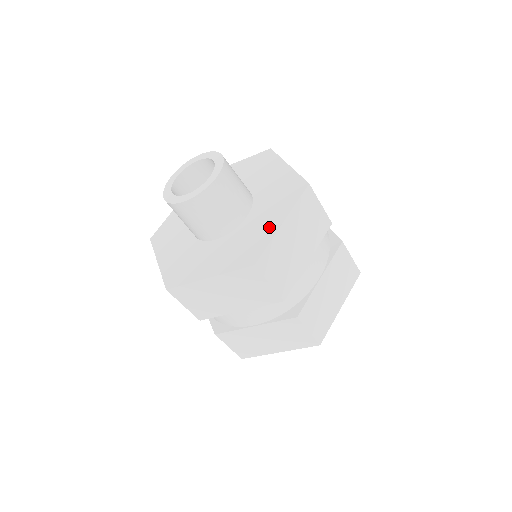
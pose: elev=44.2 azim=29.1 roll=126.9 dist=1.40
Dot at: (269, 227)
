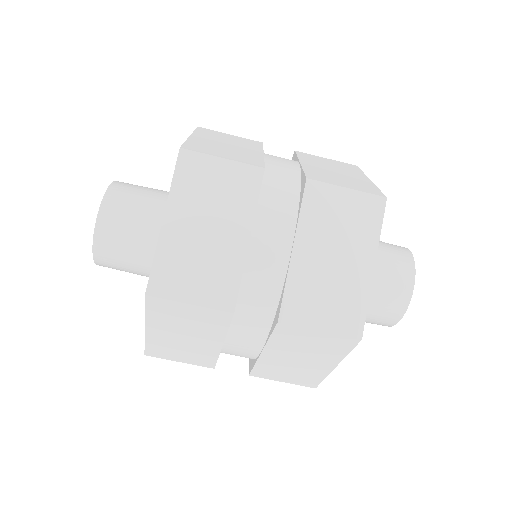
Dot at: occluded
